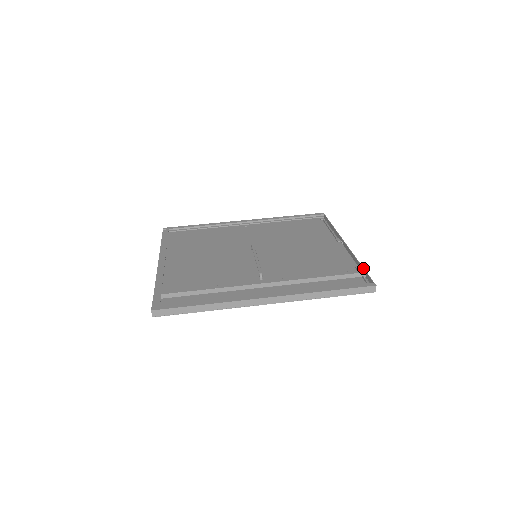
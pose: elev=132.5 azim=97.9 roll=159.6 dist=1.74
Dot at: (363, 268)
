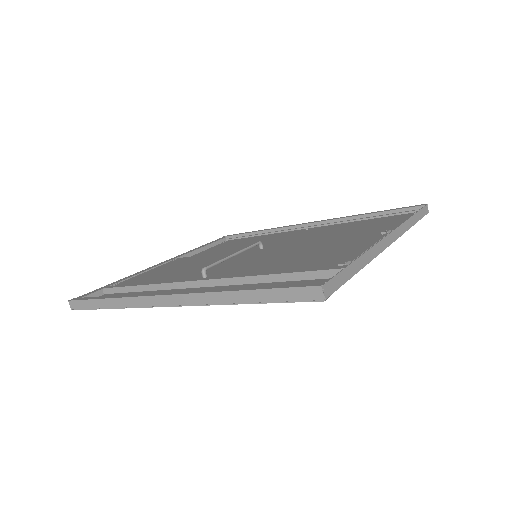
Dot at: (349, 263)
